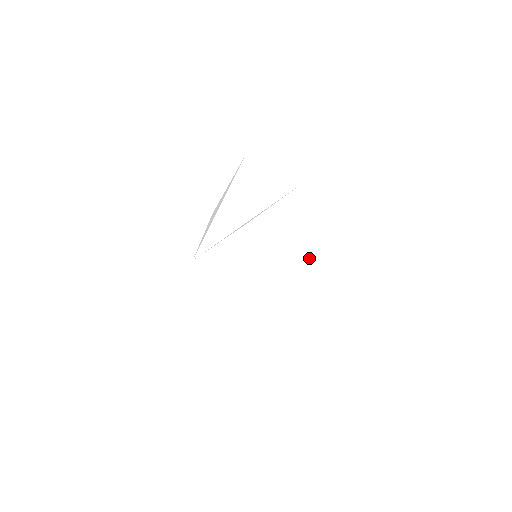
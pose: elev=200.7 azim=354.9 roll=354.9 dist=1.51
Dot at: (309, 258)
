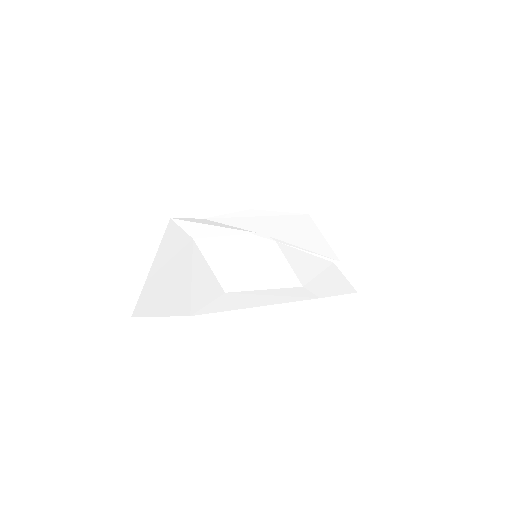
Dot at: (300, 294)
